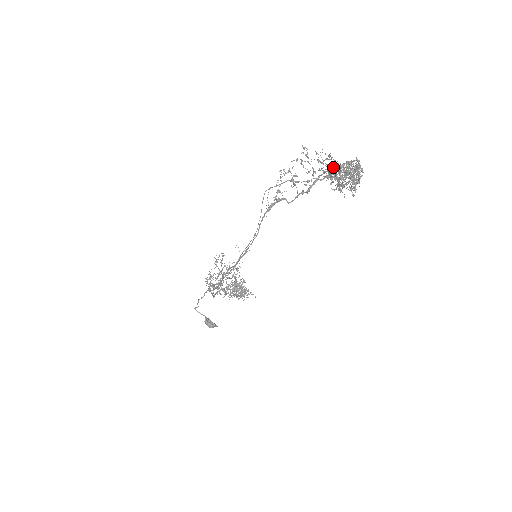
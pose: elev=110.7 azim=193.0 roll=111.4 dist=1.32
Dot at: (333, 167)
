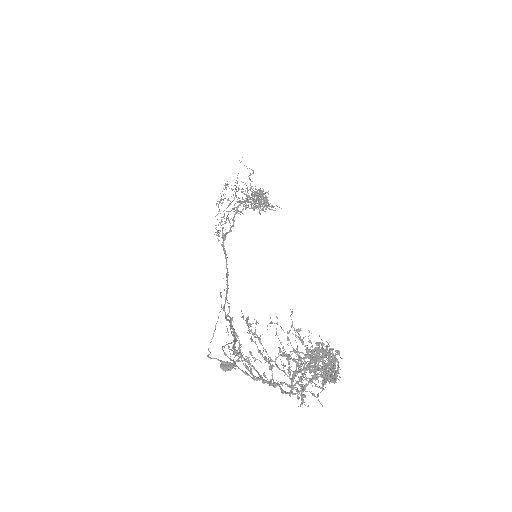
Dot at: (290, 396)
